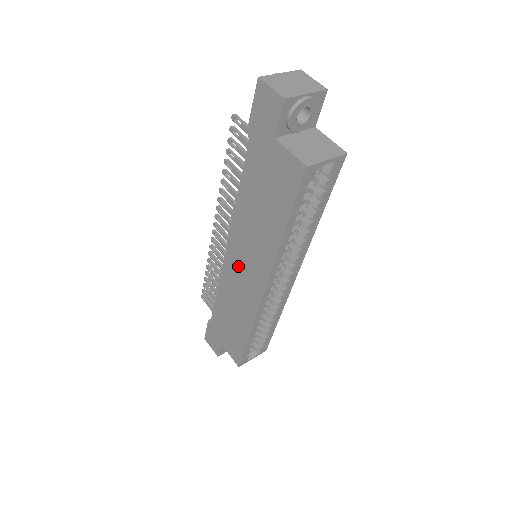
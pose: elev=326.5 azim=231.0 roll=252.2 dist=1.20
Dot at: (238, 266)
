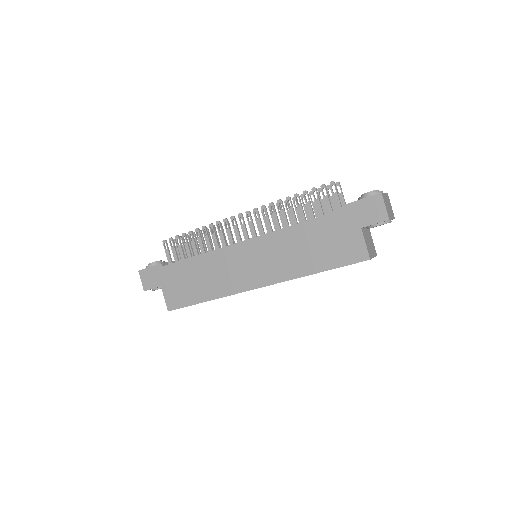
Dot at: (246, 258)
